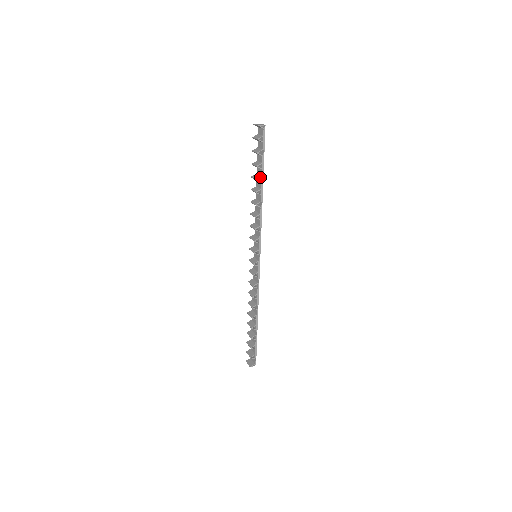
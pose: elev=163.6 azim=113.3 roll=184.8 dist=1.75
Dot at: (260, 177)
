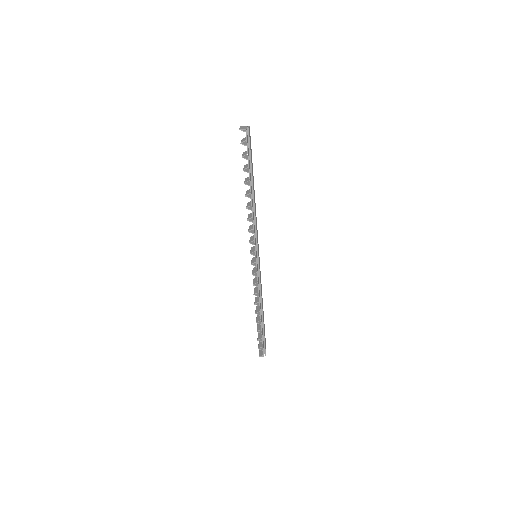
Dot at: occluded
